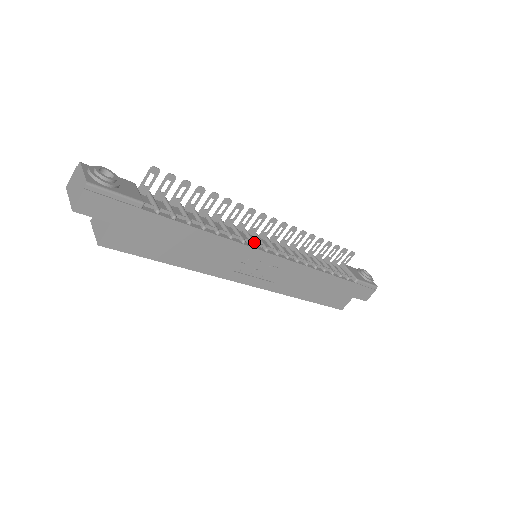
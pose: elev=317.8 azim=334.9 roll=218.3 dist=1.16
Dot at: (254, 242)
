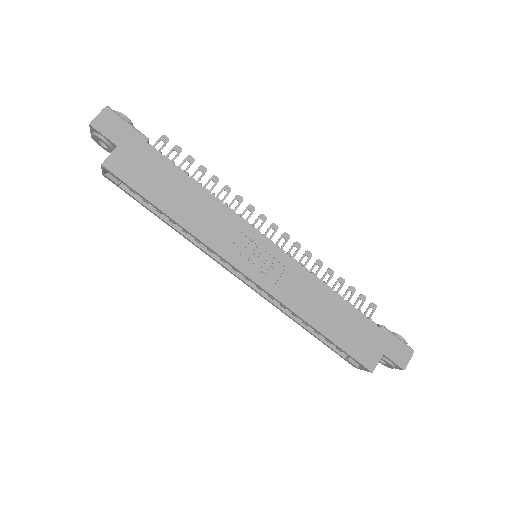
Dot at: (251, 224)
